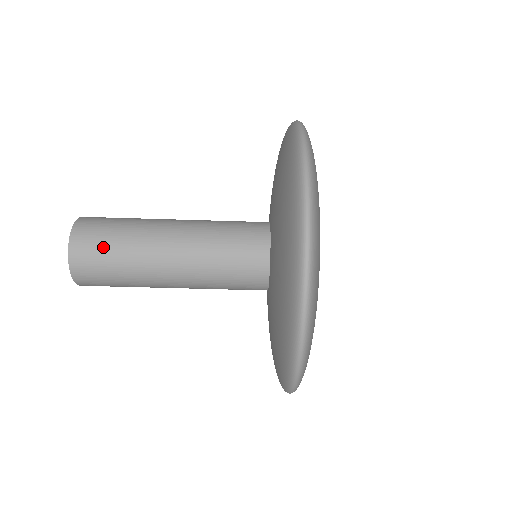
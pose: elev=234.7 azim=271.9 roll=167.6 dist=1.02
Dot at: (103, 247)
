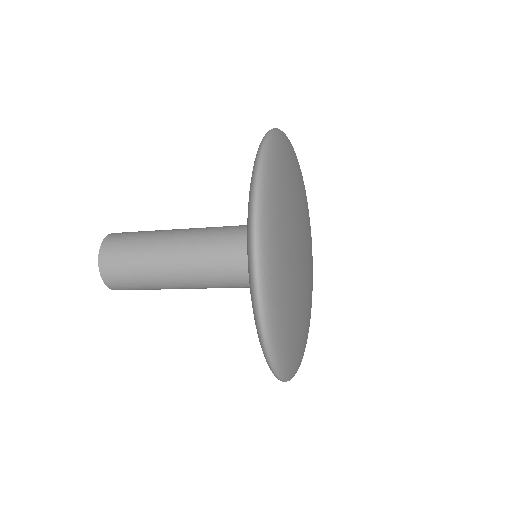
Dot at: (130, 284)
